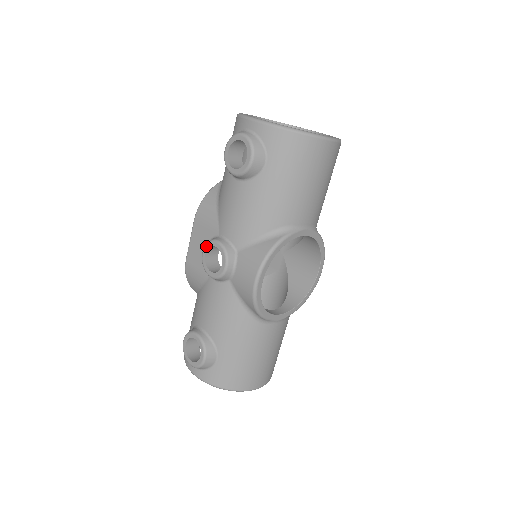
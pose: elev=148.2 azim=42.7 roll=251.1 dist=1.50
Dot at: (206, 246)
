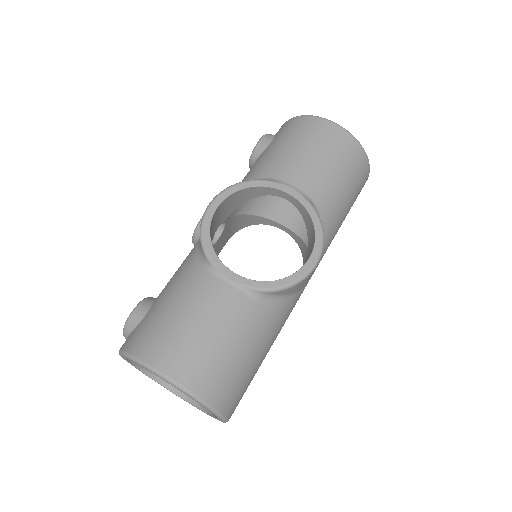
Dot at: occluded
